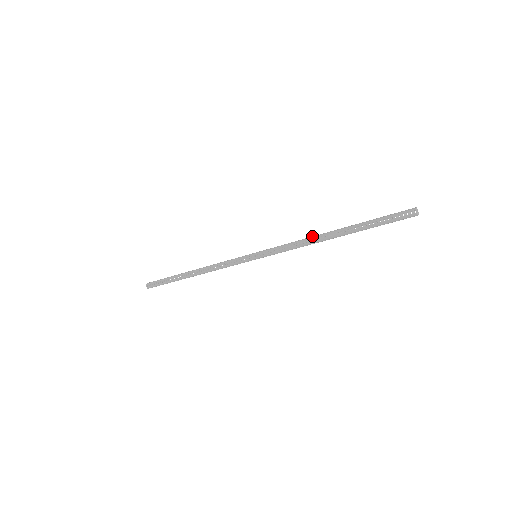
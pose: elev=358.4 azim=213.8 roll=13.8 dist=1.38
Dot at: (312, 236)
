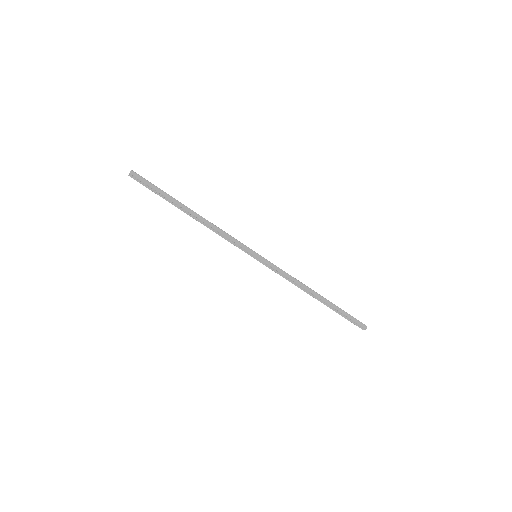
Dot at: (304, 285)
